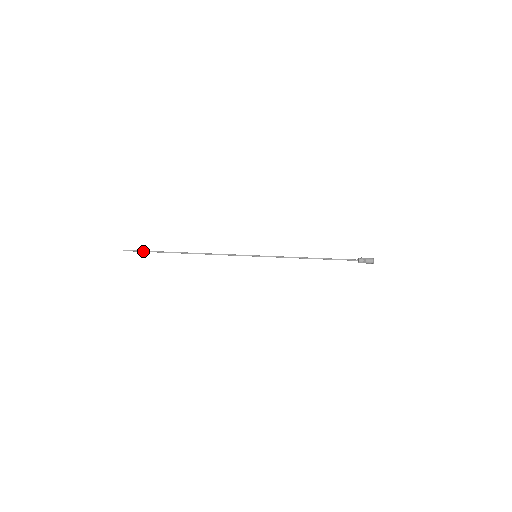
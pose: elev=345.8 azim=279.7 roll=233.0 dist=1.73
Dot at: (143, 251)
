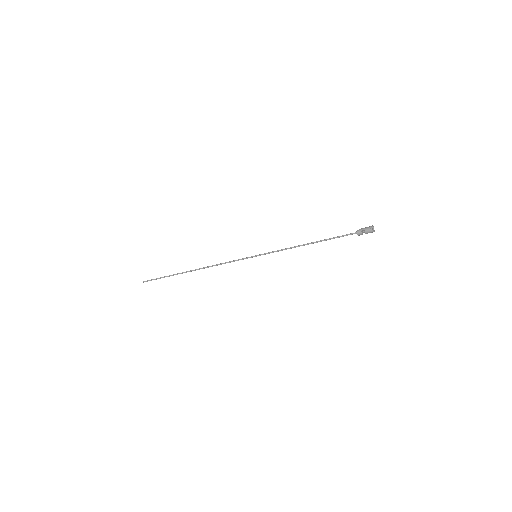
Dot at: (159, 278)
